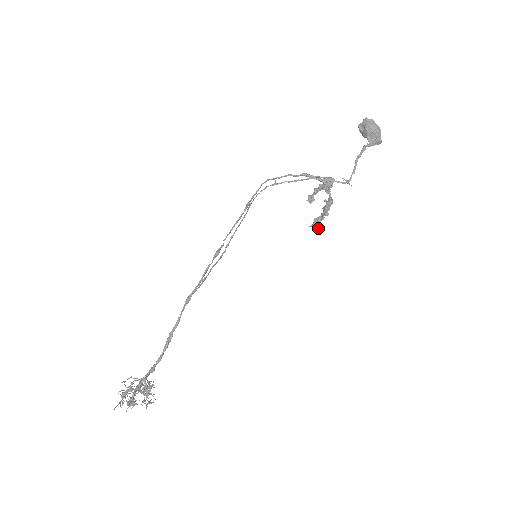
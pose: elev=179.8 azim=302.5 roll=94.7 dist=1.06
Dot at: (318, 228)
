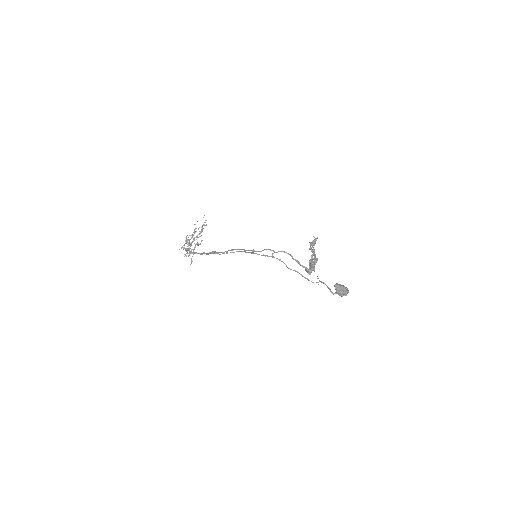
Dot at: occluded
